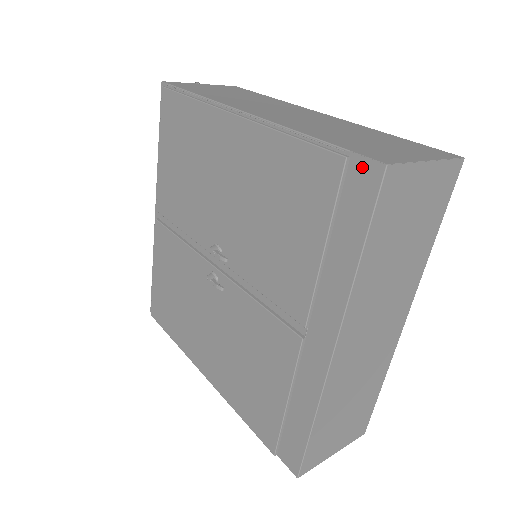
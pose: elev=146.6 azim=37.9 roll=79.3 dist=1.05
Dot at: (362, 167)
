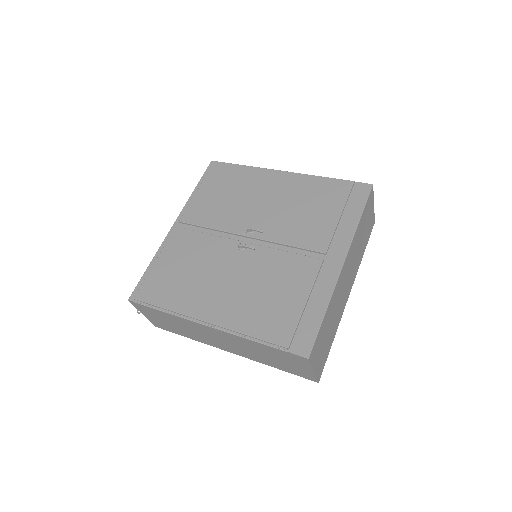
Dot at: (361, 186)
